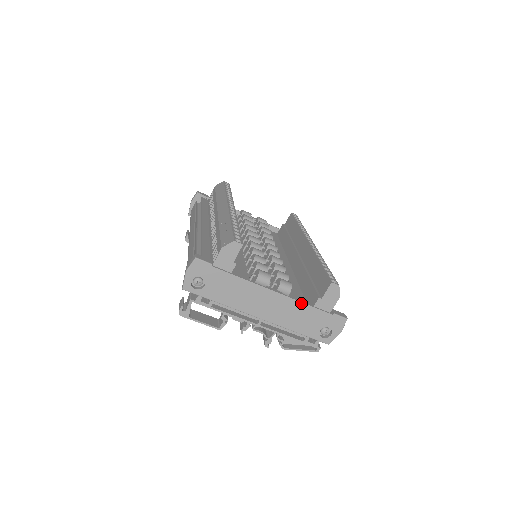
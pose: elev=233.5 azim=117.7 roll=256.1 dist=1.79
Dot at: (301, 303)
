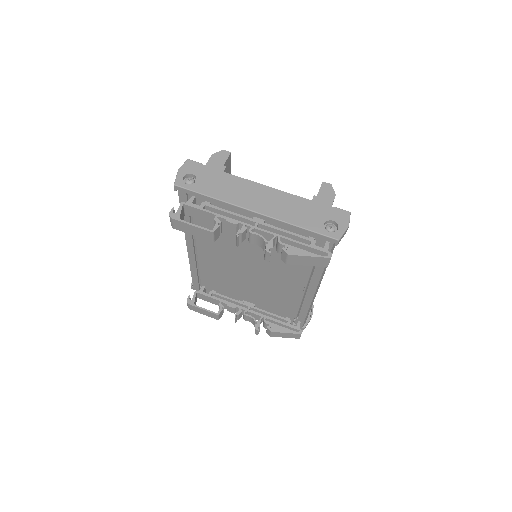
Dot at: (296, 196)
